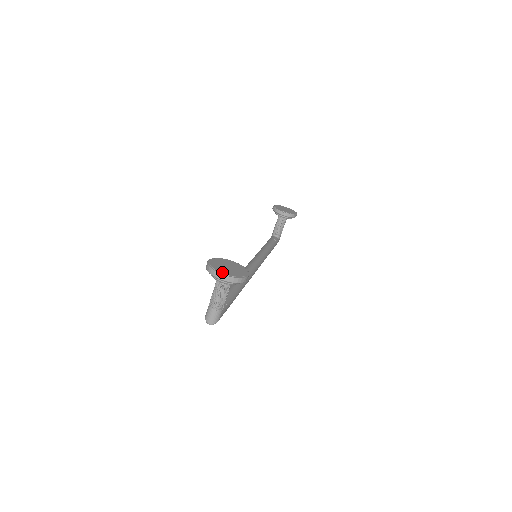
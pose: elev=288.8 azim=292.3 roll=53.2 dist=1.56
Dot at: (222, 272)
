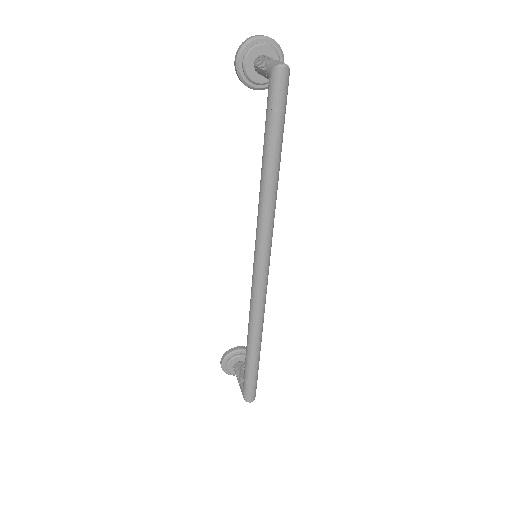
Dot at: (259, 39)
